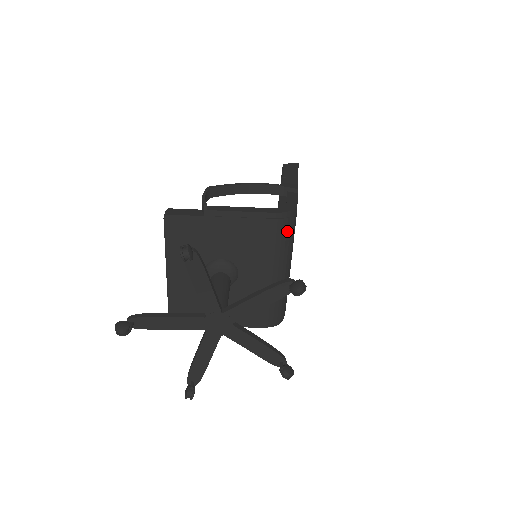
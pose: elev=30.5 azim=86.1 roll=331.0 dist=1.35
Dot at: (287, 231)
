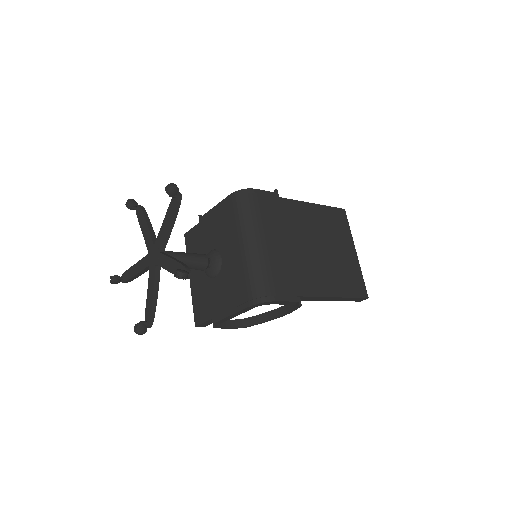
Dot at: (242, 205)
